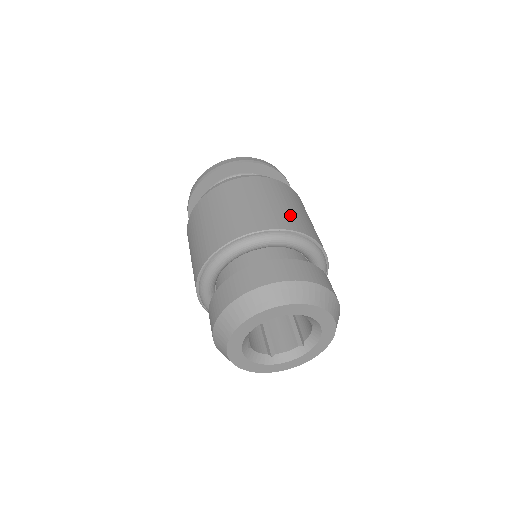
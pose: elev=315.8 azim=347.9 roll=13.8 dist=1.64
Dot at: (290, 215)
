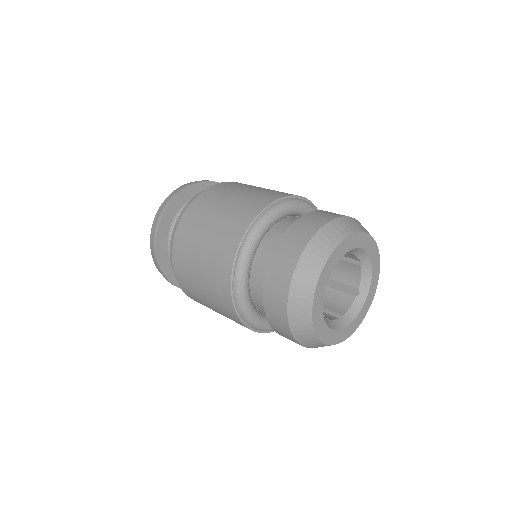
Dot at: occluded
